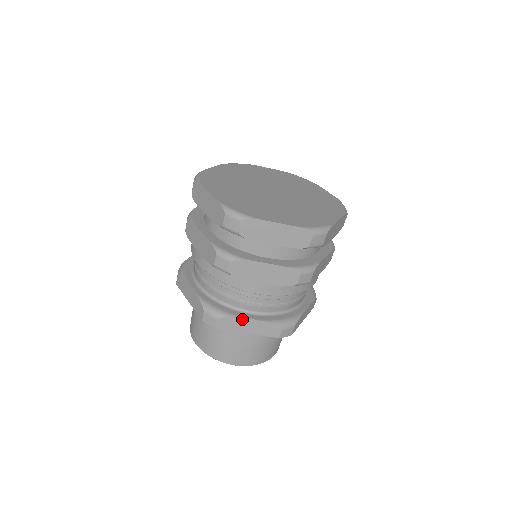
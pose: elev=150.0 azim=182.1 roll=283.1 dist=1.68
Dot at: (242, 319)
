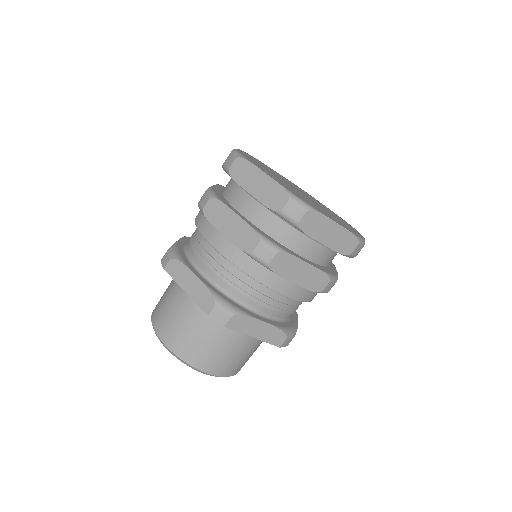
Dot at: (189, 270)
